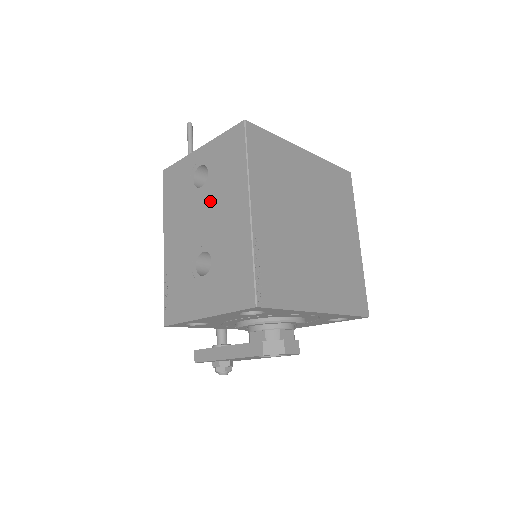
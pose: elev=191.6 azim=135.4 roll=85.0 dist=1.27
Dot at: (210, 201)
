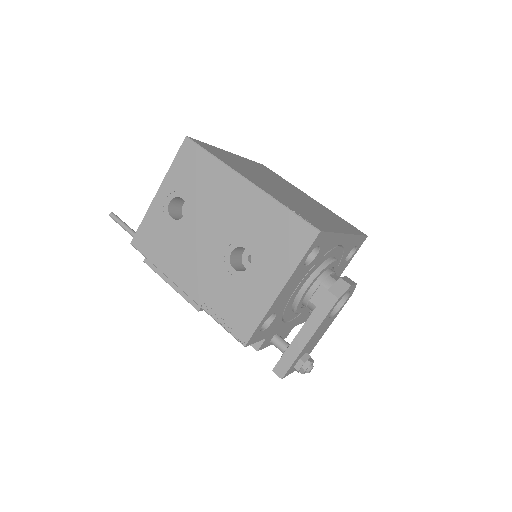
Dot at: (204, 214)
